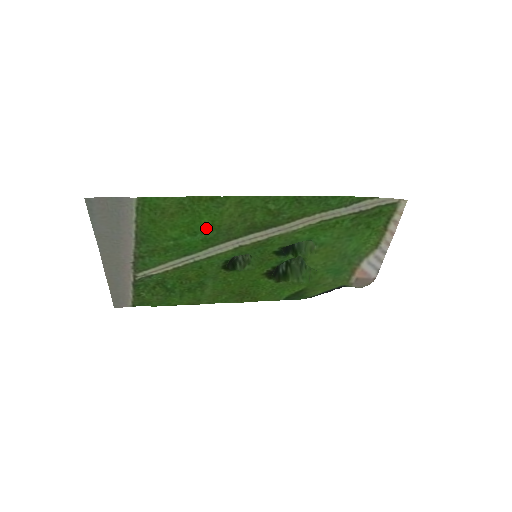
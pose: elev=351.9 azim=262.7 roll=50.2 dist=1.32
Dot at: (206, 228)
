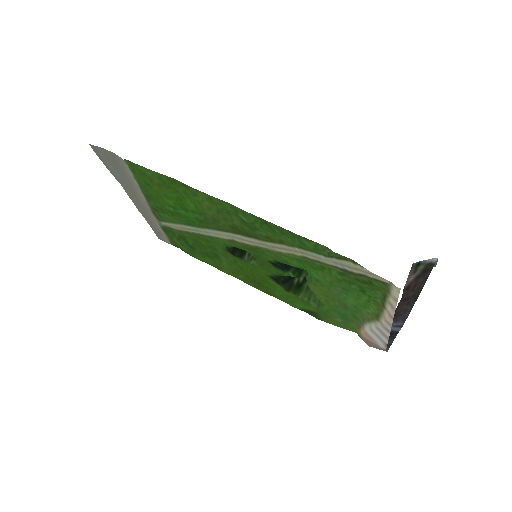
Dot at: (194, 210)
